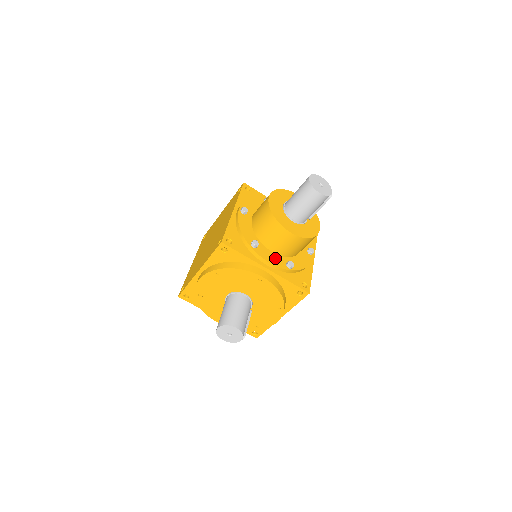
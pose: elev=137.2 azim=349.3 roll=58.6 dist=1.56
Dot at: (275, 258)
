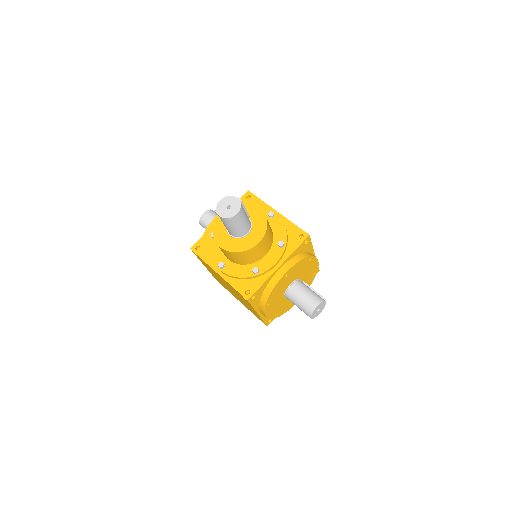
Dot at: (272, 256)
